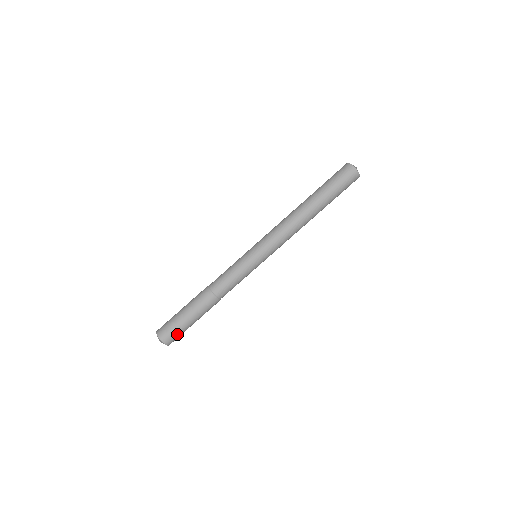
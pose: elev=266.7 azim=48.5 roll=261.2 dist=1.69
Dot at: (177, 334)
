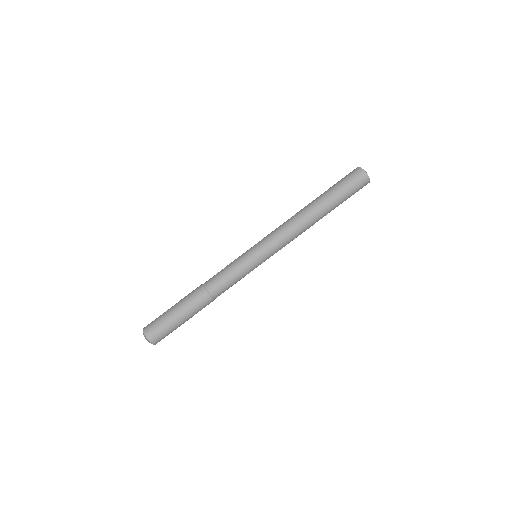
Dot at: (168, 334)
